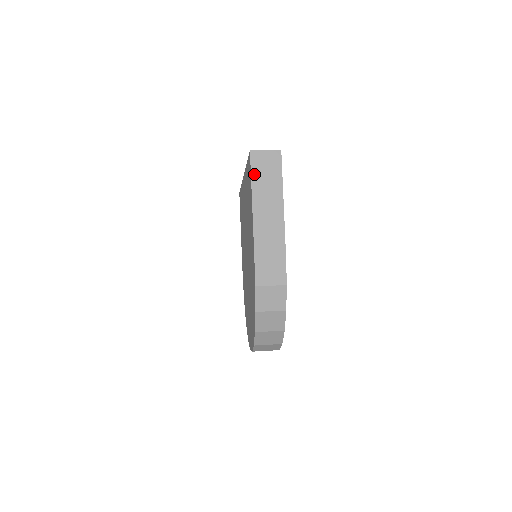
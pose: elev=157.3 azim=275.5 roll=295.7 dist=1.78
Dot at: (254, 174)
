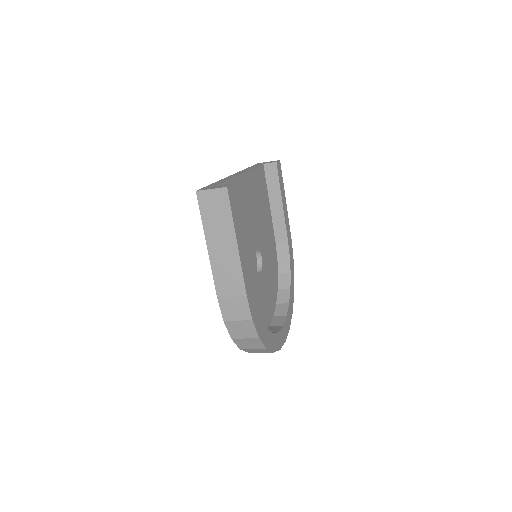
Dot at: (204, 216)
